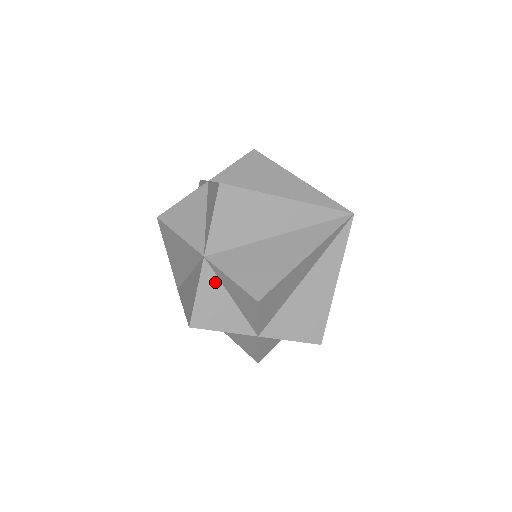
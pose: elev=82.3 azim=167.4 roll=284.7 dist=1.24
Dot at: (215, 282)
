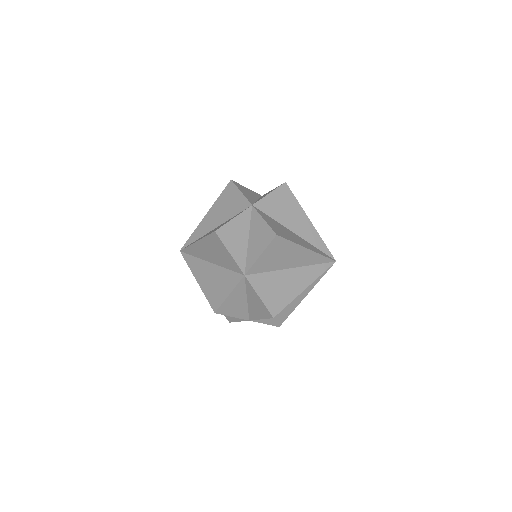
Dot at: (243, 290)
